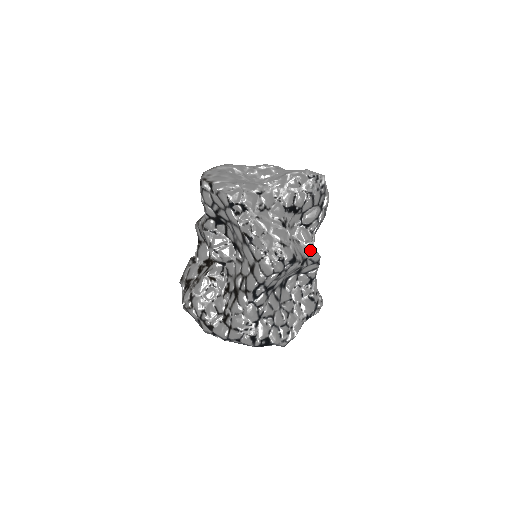
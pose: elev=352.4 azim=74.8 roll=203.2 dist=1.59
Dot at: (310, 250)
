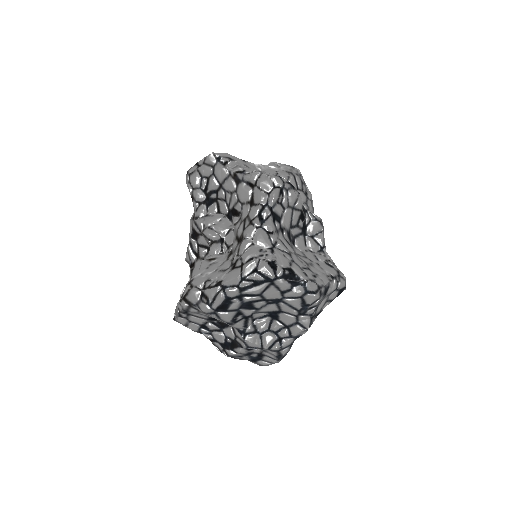
Dot at: occluded
